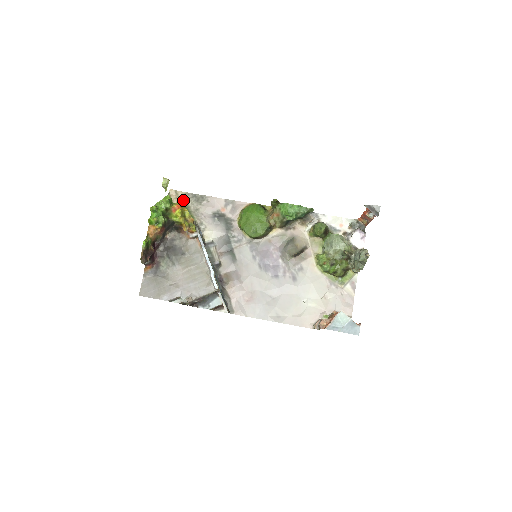
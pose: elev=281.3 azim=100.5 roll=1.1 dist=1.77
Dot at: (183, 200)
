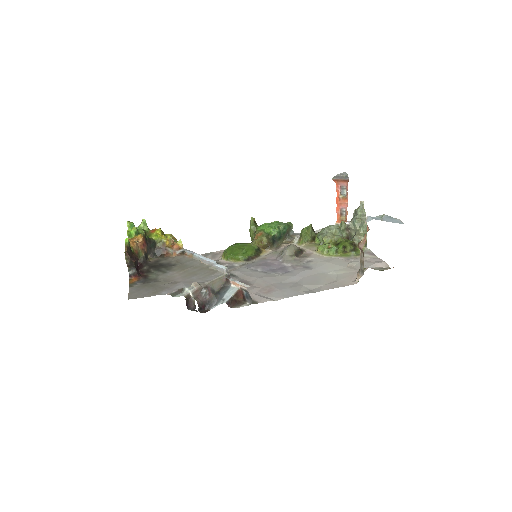
Dot at: occluded
